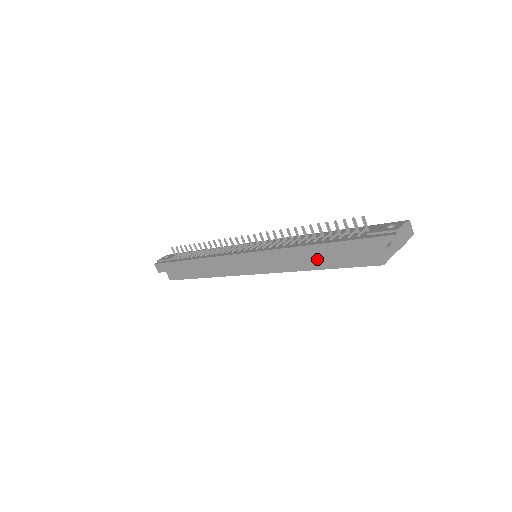
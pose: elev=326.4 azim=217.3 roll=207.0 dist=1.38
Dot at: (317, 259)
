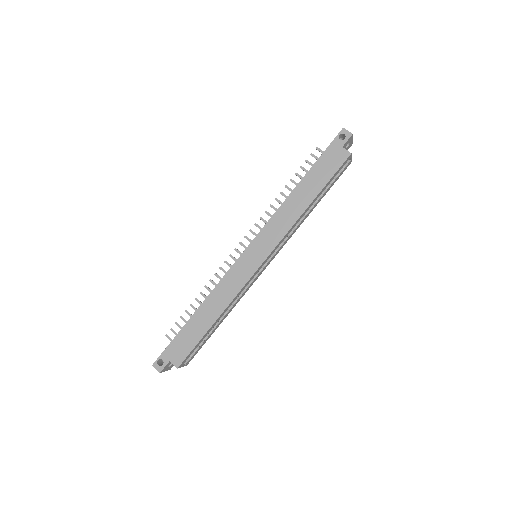
Dot at: (307, 193)
